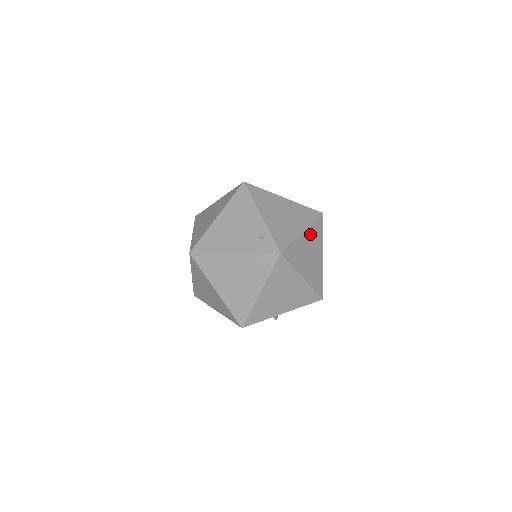
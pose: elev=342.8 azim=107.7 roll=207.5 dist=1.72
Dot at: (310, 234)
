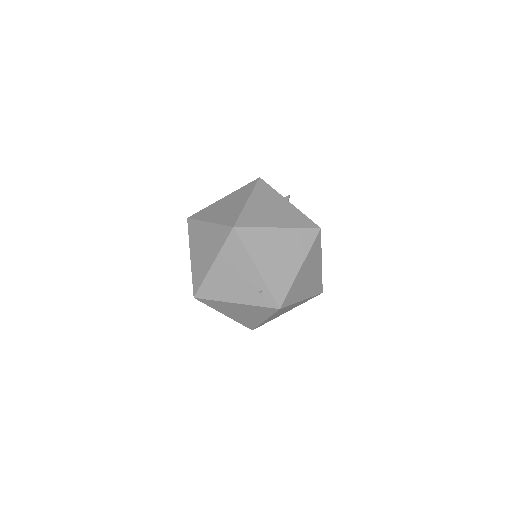
Dot at: (308, 261)
